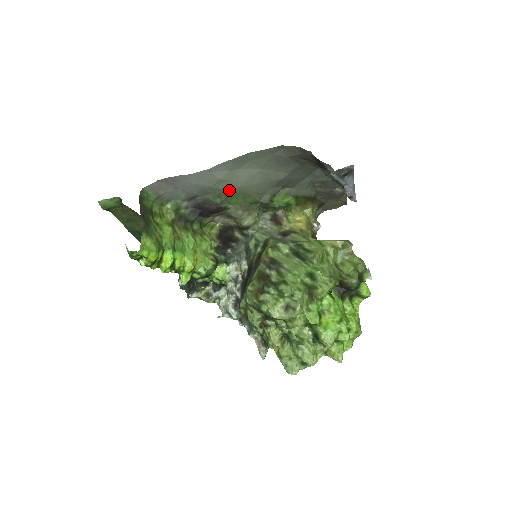
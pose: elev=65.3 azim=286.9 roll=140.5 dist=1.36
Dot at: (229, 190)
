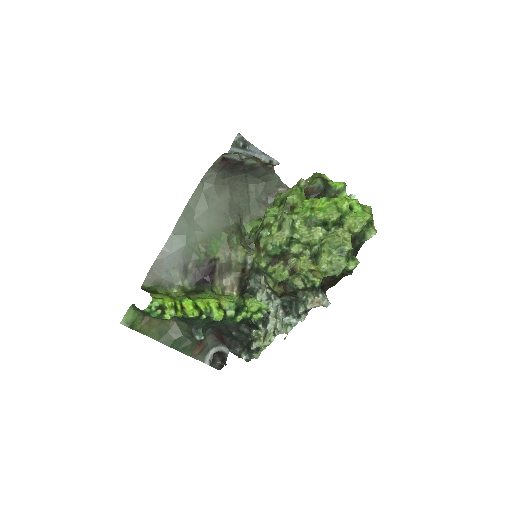
Dot at: (201, 240)
